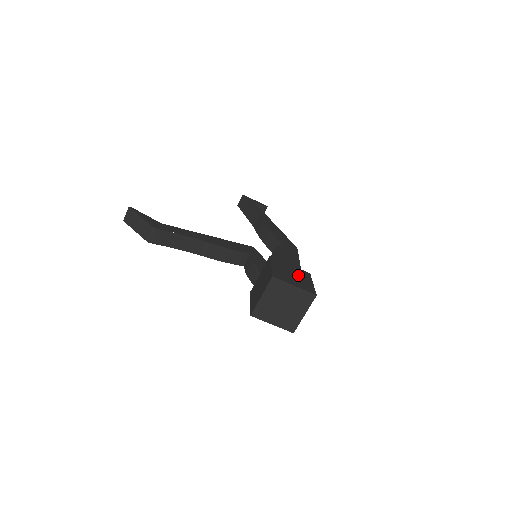
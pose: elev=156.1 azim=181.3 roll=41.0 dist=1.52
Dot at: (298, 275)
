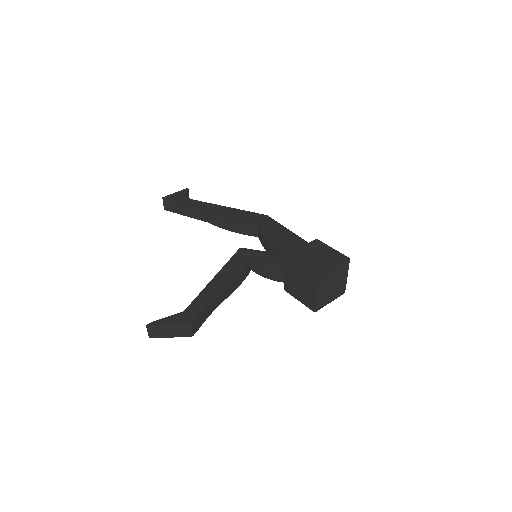
Dot at: (318, 252)
